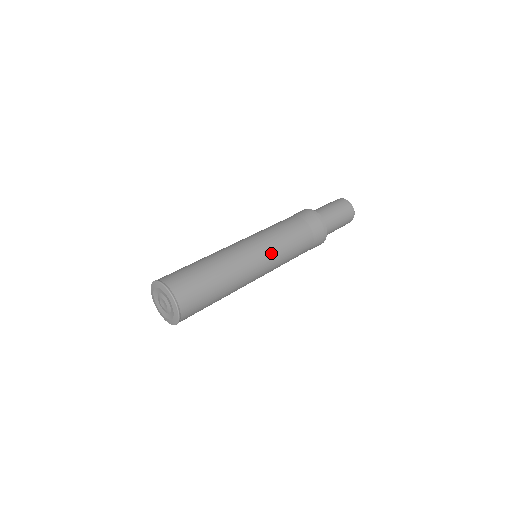
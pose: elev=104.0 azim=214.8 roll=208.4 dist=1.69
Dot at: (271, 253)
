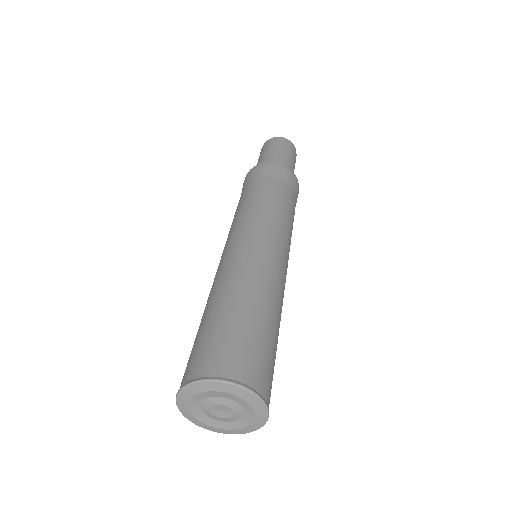
Dot at: occluded
